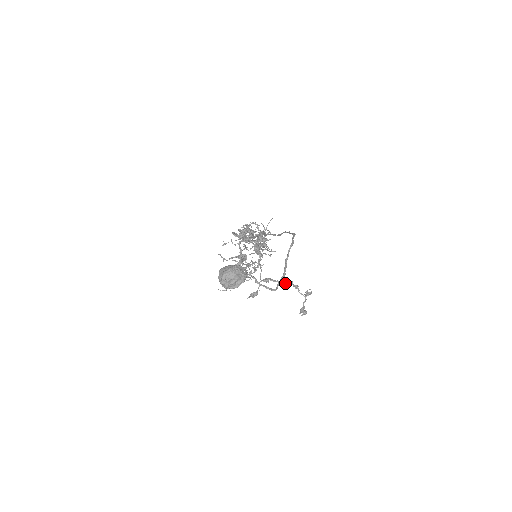
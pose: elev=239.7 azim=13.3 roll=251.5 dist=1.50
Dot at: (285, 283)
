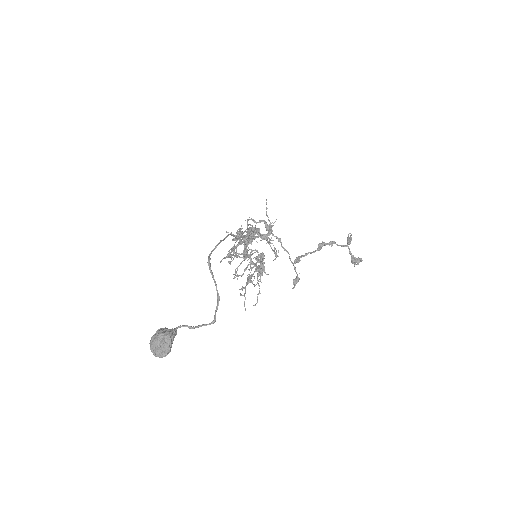
Dot at: occluded
